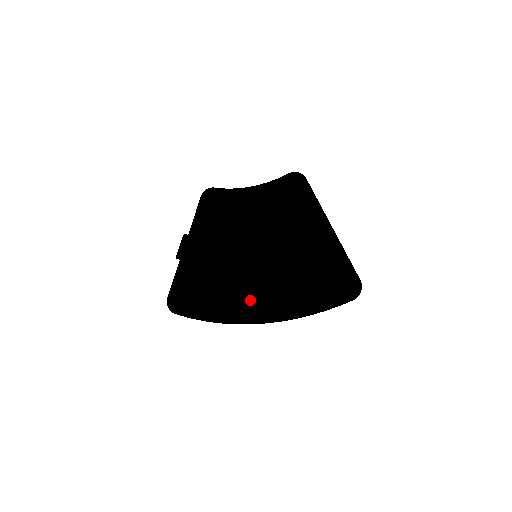
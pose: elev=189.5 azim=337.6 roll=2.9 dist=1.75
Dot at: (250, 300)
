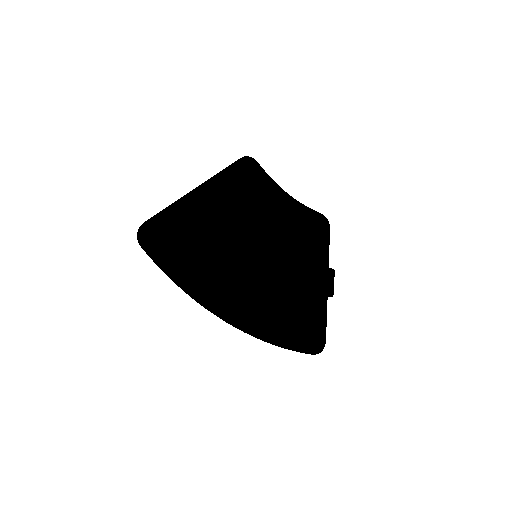
Dot at: (231, 293)
